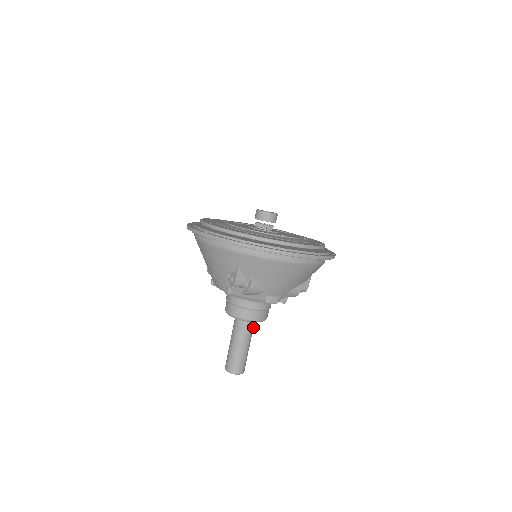
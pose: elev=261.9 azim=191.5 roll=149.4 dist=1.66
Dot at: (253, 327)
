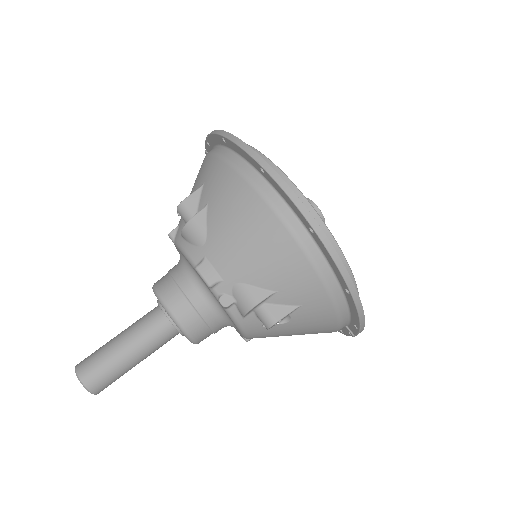
Dot at: (165, 337)
